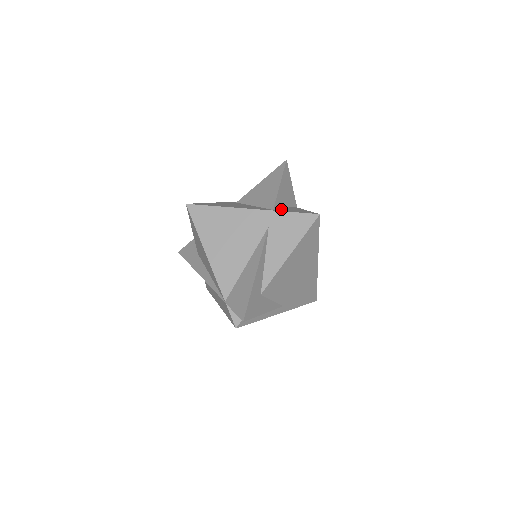
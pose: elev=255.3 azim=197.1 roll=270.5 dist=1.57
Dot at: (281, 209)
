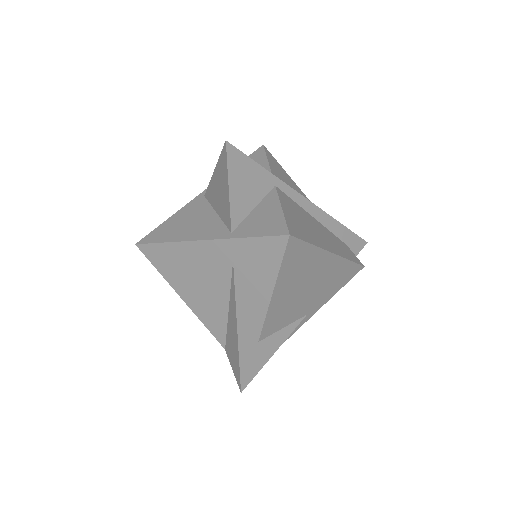
Dot at: (244, 222)
